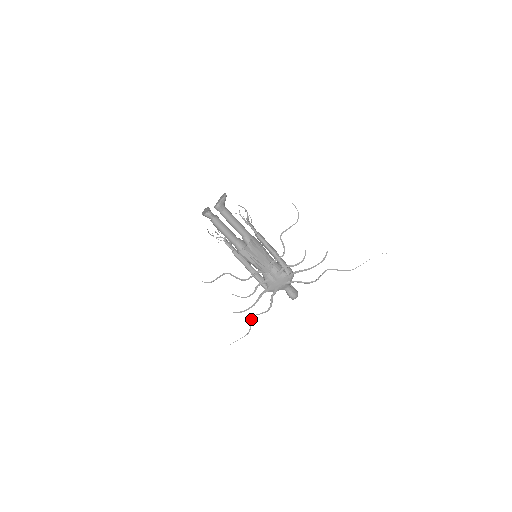
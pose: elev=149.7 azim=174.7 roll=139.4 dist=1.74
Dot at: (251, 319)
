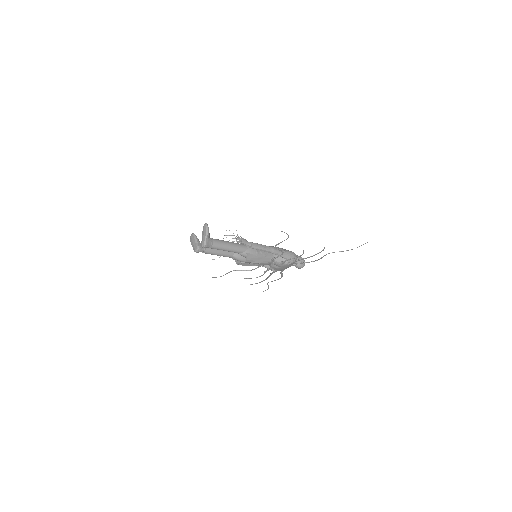
Dot at: (267, 284)
